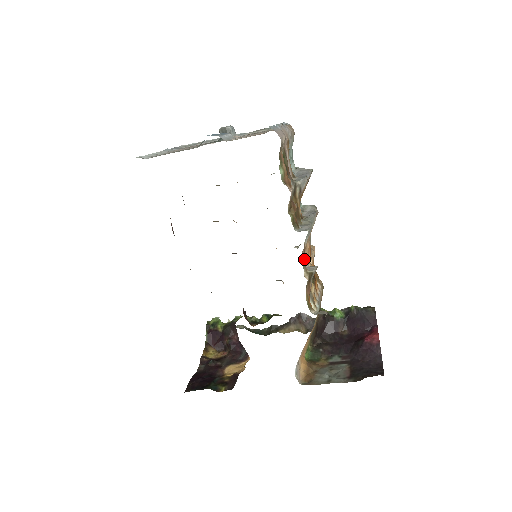
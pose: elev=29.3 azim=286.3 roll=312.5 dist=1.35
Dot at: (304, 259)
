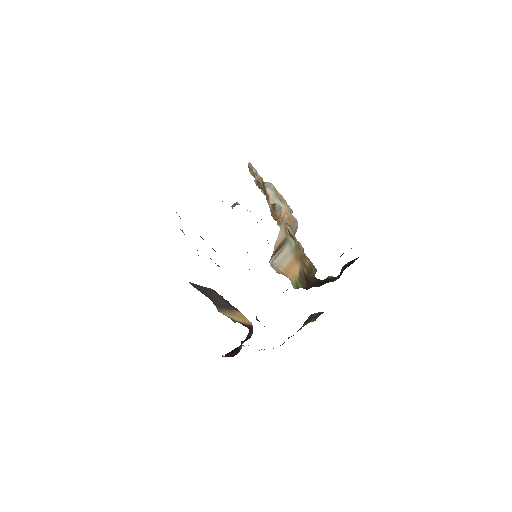
Dot at: occluded
